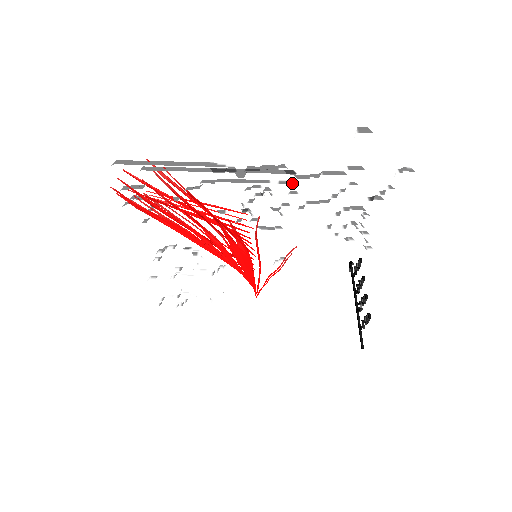
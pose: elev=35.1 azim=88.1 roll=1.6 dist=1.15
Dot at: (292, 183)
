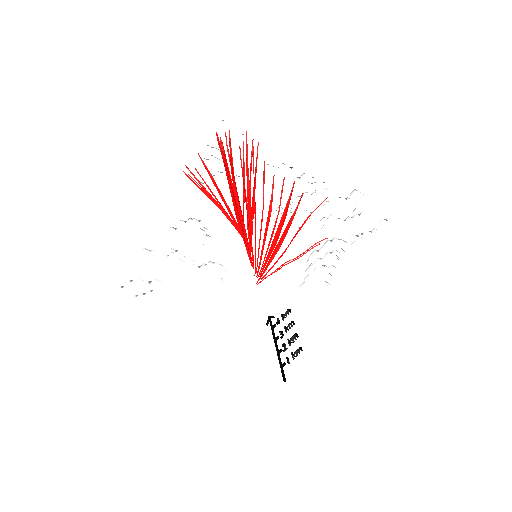
Dot at: occluded
